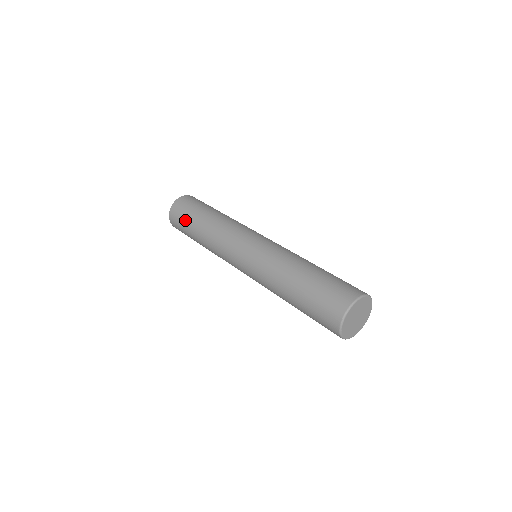
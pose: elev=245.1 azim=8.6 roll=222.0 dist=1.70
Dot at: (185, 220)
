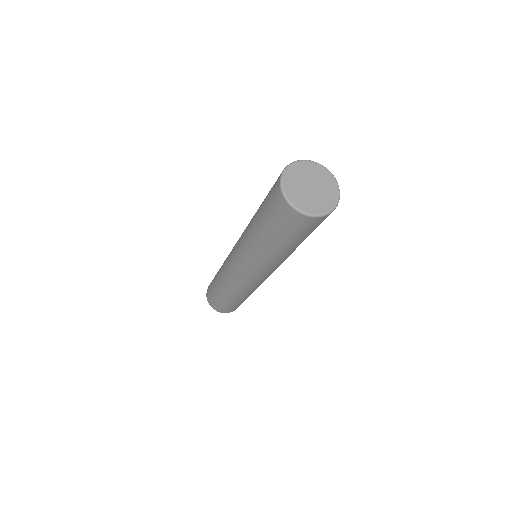
Dot at: occluded
